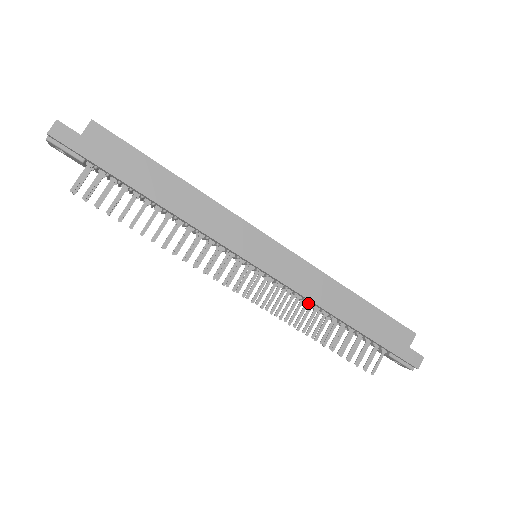
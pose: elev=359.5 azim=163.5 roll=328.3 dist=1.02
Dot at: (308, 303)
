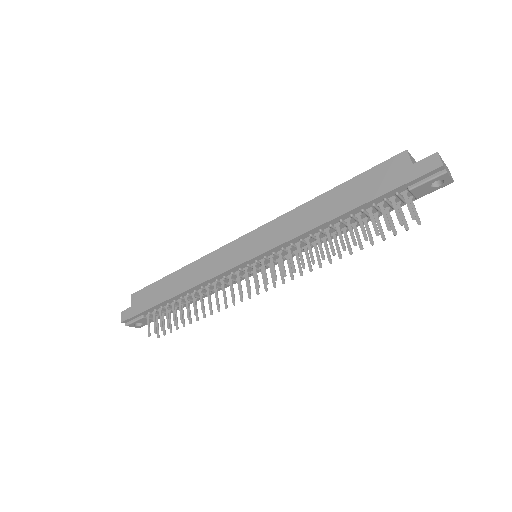
Dot at: (308, 239)
